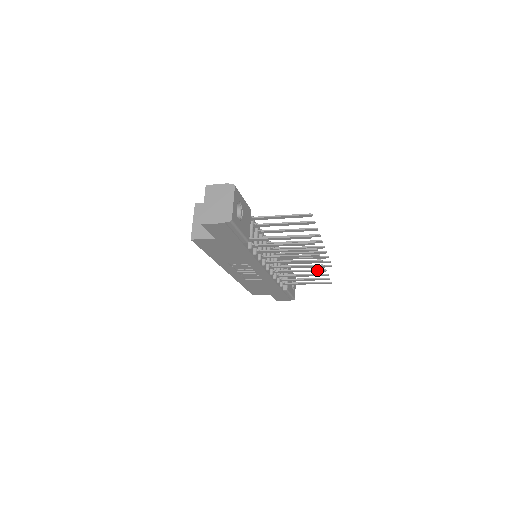
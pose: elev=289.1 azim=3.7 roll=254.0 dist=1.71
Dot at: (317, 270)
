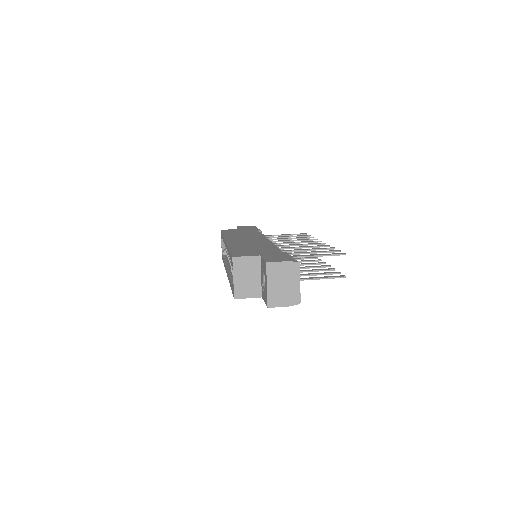
Dot at: occluded
